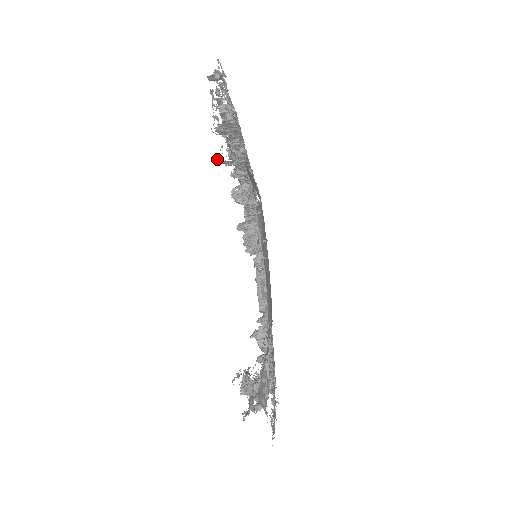
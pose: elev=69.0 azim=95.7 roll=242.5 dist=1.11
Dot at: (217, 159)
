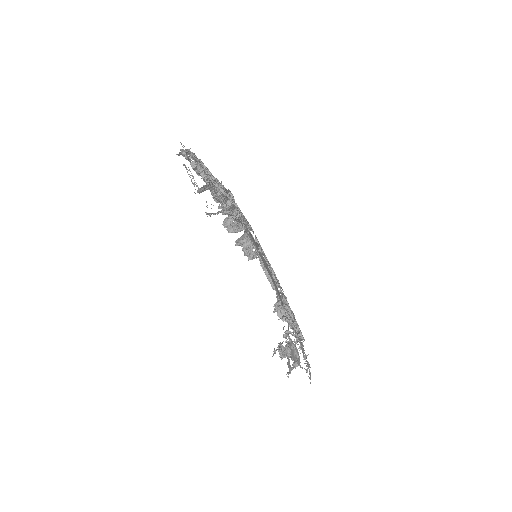
Dot at: (207, 213)
